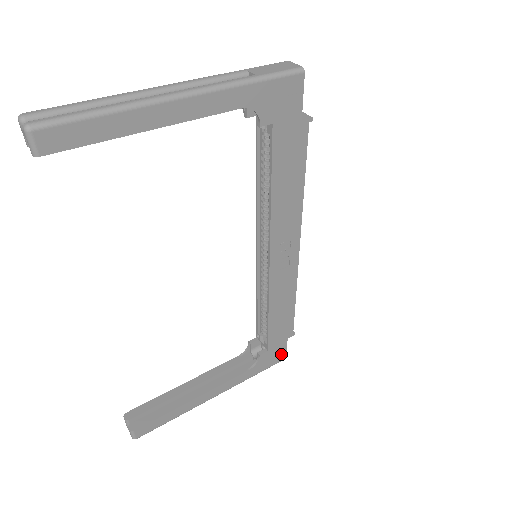
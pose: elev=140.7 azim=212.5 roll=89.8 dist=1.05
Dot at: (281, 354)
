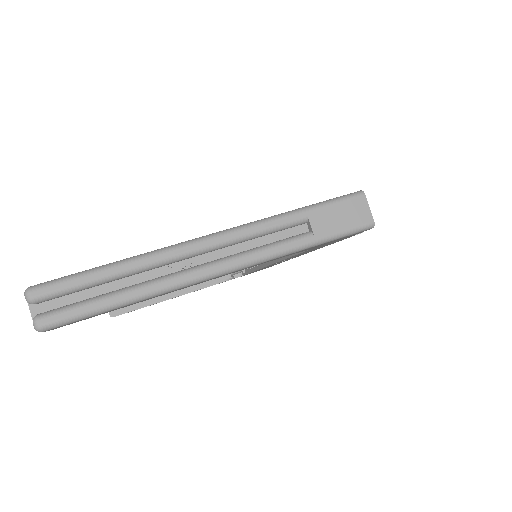
Dot at: occluded
